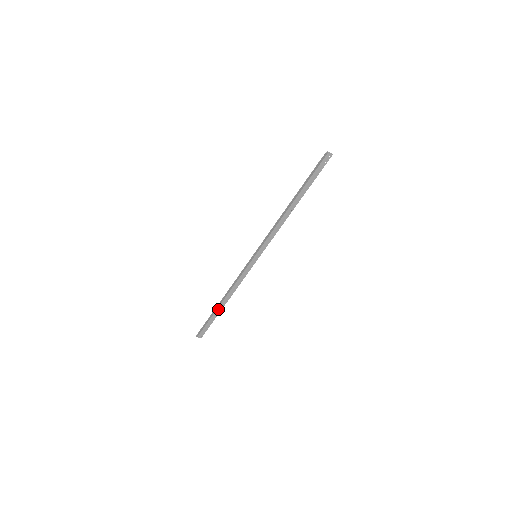
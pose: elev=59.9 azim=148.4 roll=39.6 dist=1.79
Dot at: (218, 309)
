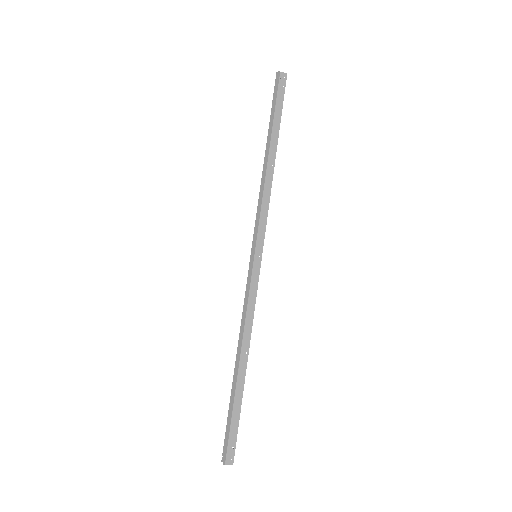
Dot at: (238, 384)
